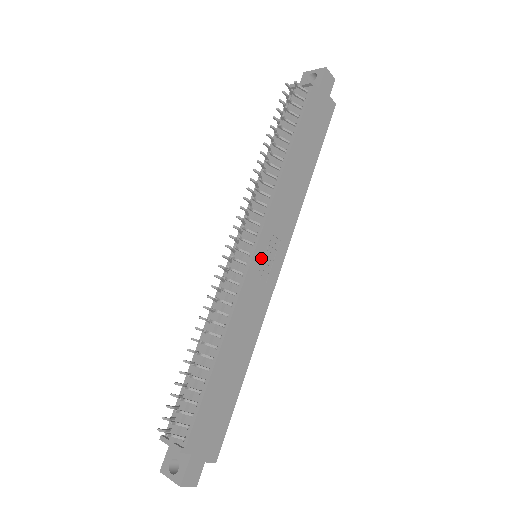
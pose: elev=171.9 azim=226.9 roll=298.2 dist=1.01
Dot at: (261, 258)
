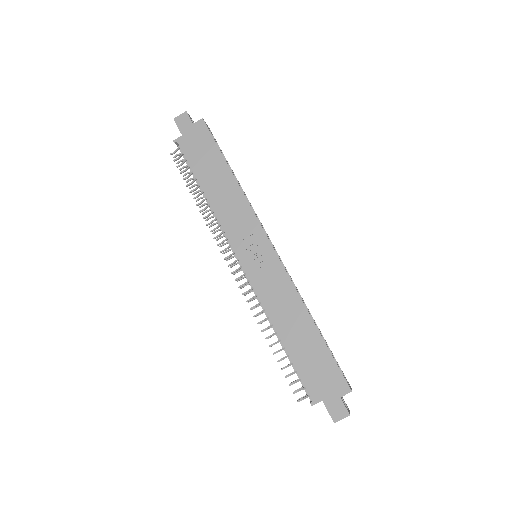
Dot at: (250, 260)
